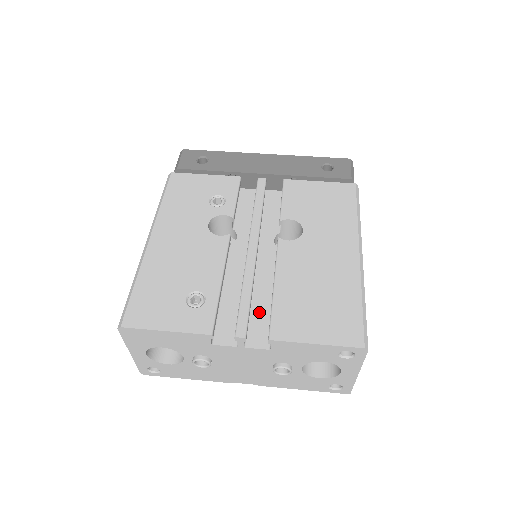
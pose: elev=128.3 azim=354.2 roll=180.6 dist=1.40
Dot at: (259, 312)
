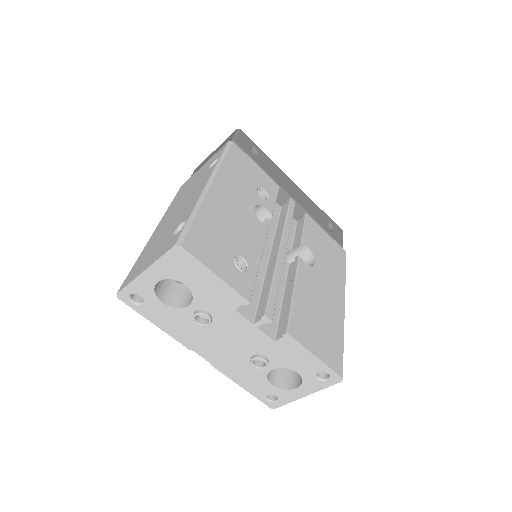
Dot at: occluded
